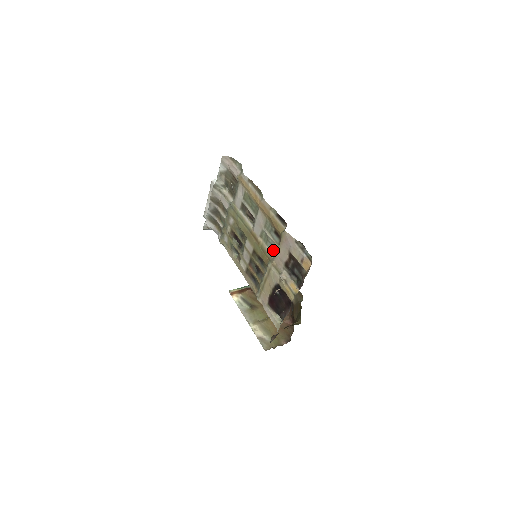
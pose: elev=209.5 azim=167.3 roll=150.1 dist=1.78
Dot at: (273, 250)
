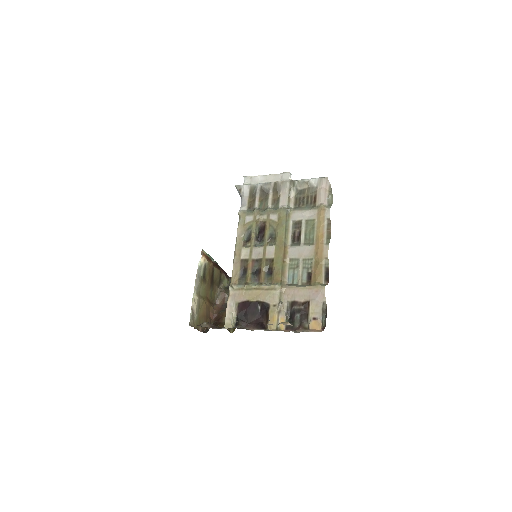
Dot at: (290, 279)
